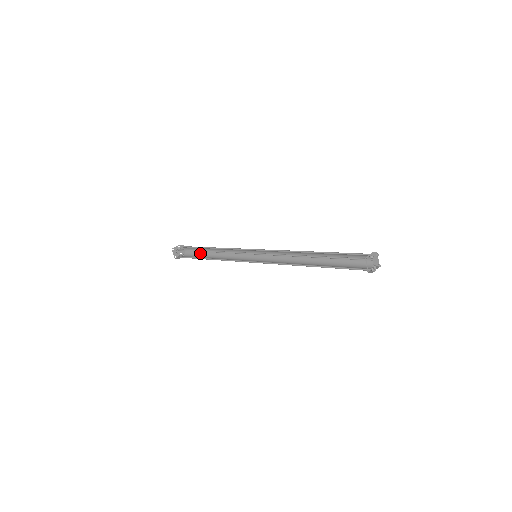
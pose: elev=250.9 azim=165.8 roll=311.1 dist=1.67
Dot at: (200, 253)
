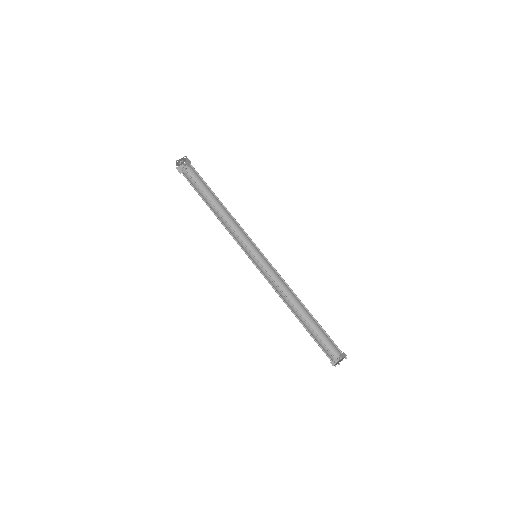
Dot at: (205, 187)
